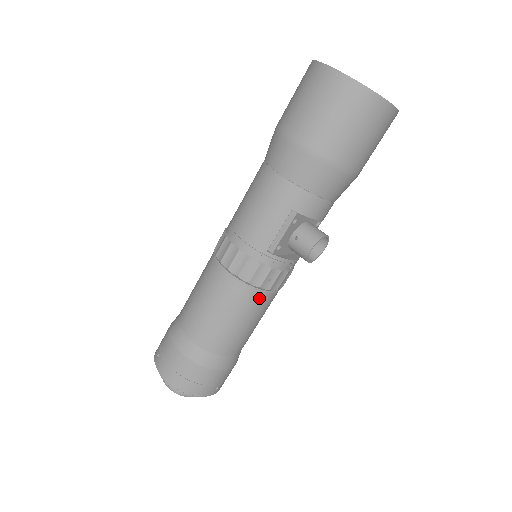
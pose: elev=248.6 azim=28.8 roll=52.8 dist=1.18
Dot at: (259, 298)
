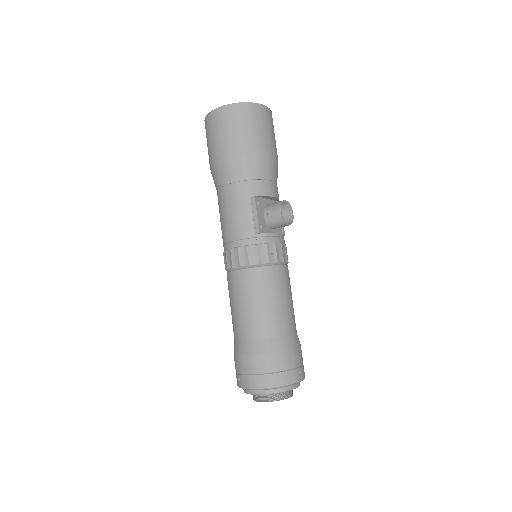
Dot at: (275, 272)
